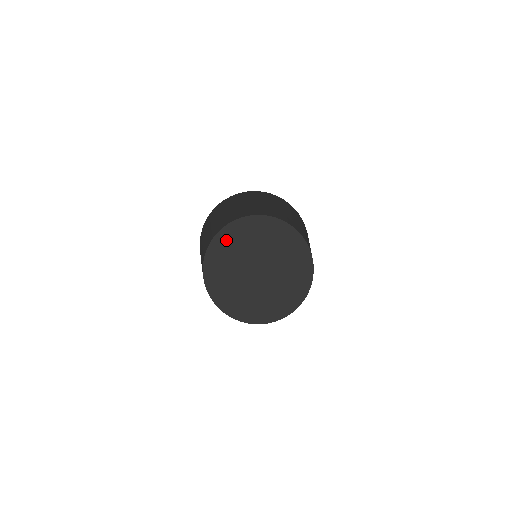
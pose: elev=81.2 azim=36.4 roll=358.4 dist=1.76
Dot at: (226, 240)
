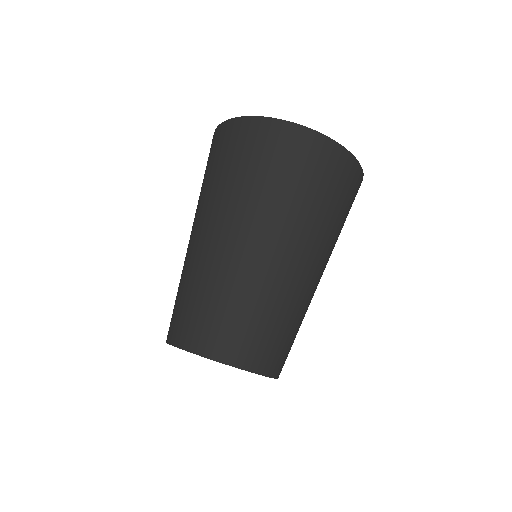
Dot at: occluded
